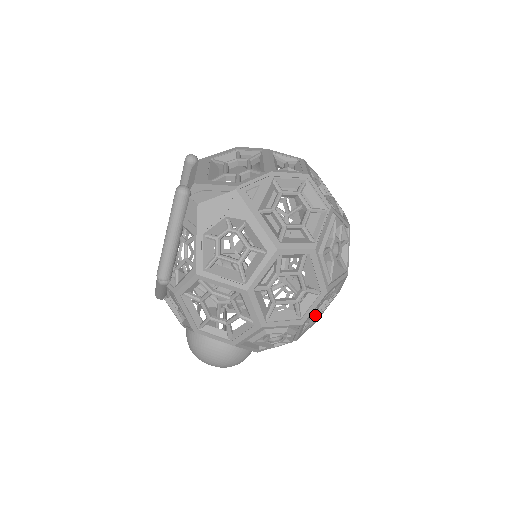
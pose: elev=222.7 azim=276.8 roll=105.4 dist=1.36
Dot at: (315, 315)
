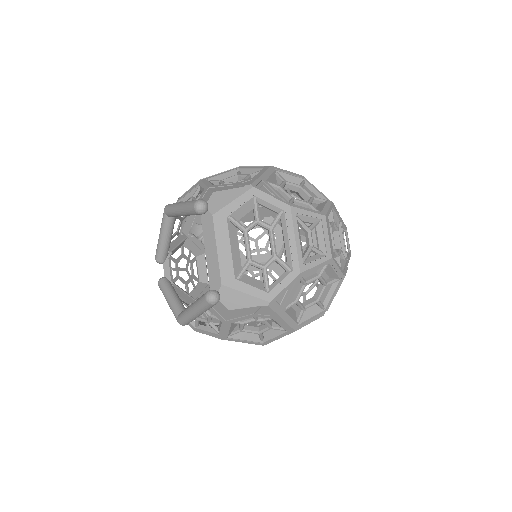
Dot at: occluded
